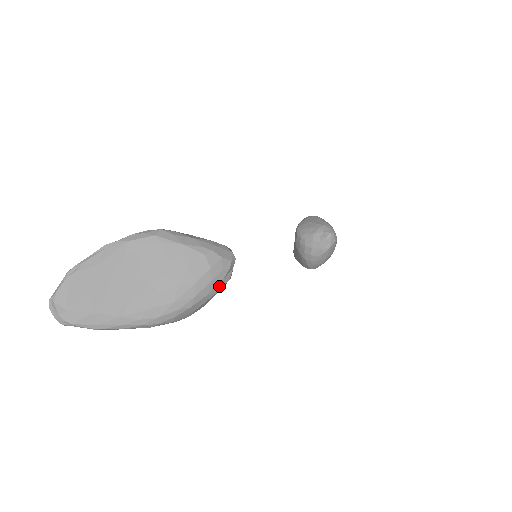
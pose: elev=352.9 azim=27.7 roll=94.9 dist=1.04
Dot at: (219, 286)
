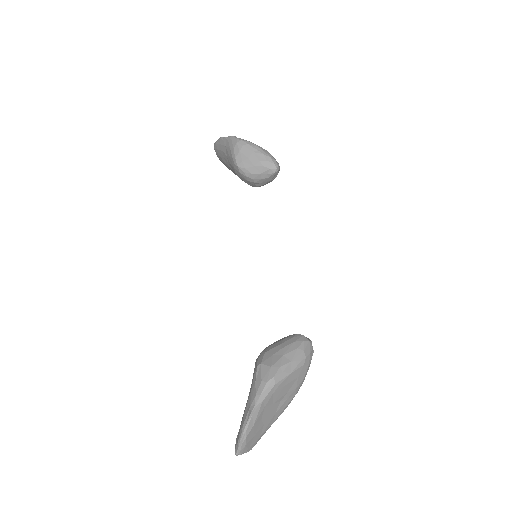
Dot at: occluded
